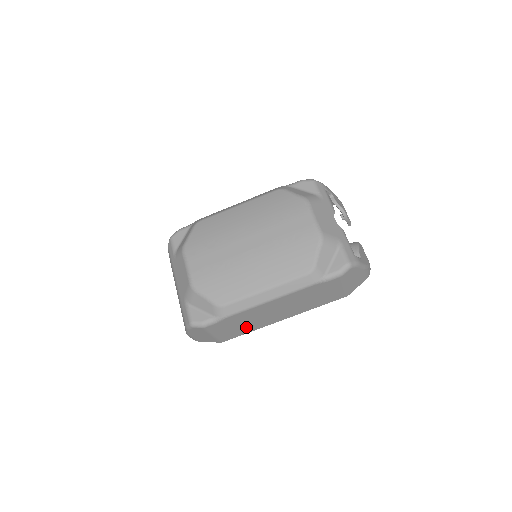
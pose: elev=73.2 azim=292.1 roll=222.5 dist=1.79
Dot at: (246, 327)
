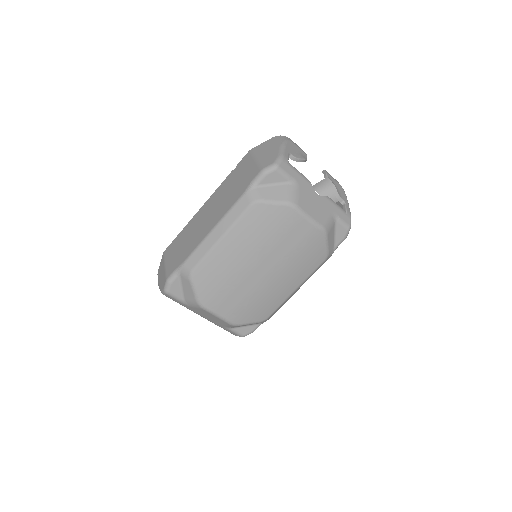
Dot at: occluded
